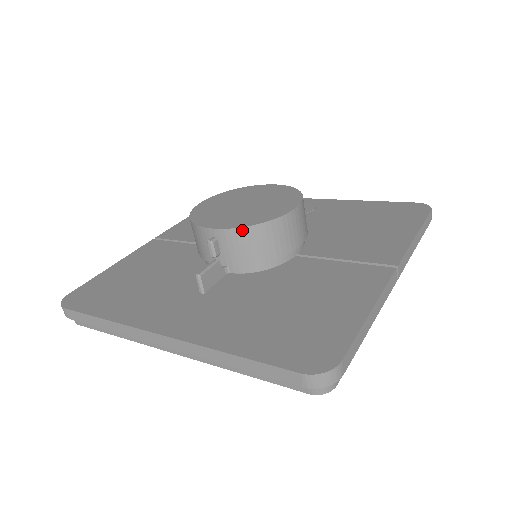
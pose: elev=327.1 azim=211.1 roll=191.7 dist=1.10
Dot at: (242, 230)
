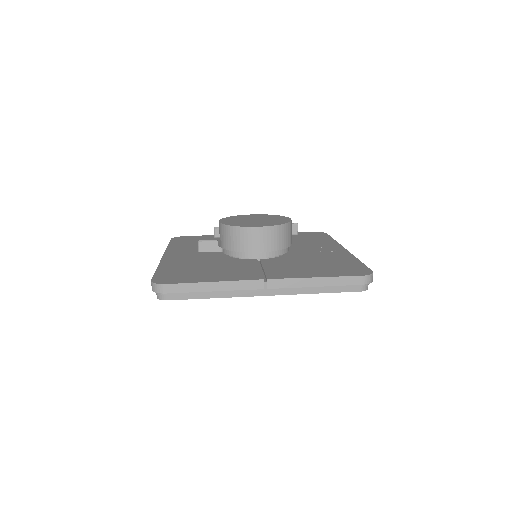
Dot at: (224, 226)
